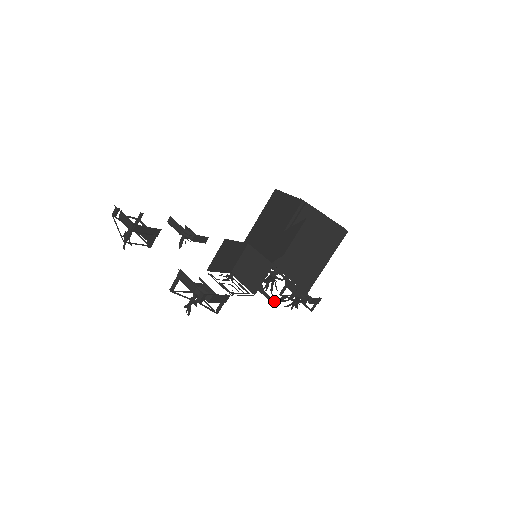
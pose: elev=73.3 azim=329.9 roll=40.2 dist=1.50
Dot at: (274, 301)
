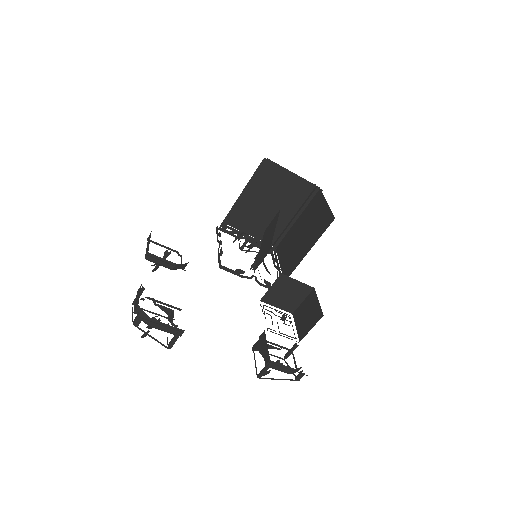
Dot at: occluded
